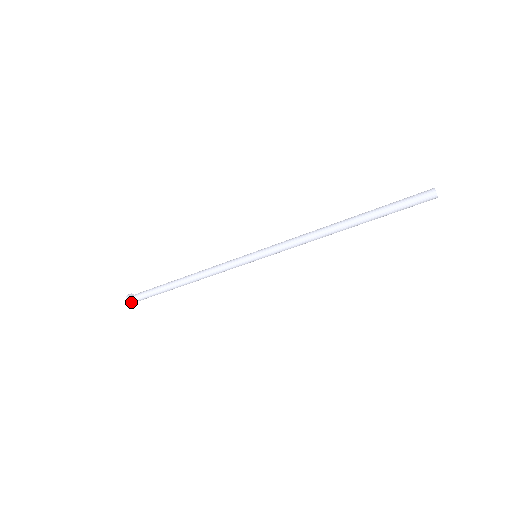
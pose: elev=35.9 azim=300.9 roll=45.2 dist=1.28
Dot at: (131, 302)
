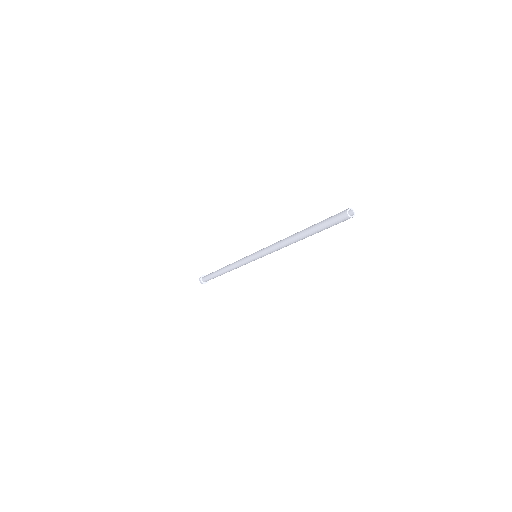
Dot at: (202, 280)
